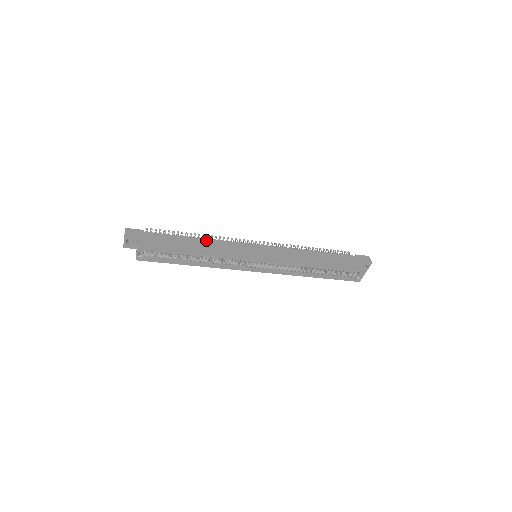
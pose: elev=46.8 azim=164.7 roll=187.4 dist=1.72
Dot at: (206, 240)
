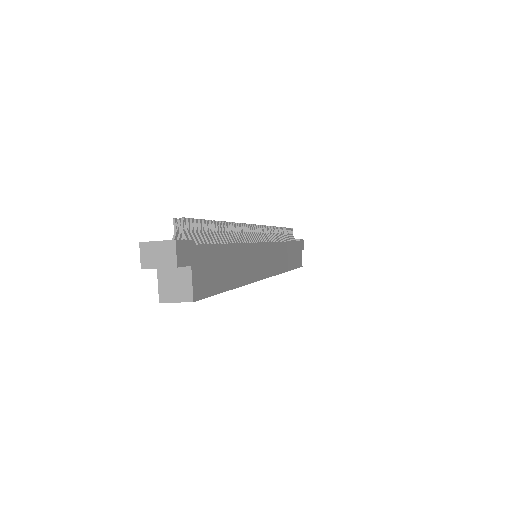
Dot at: (241, 247)
